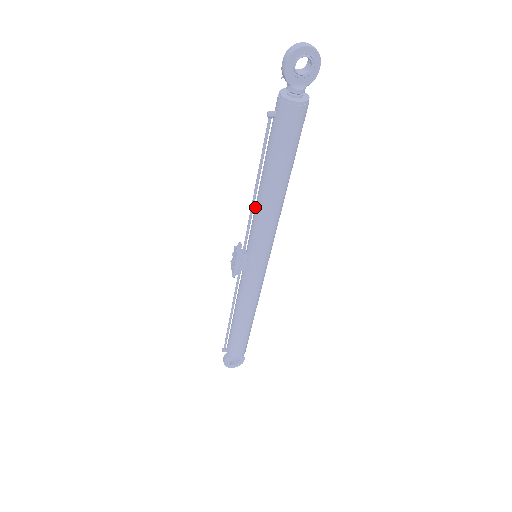
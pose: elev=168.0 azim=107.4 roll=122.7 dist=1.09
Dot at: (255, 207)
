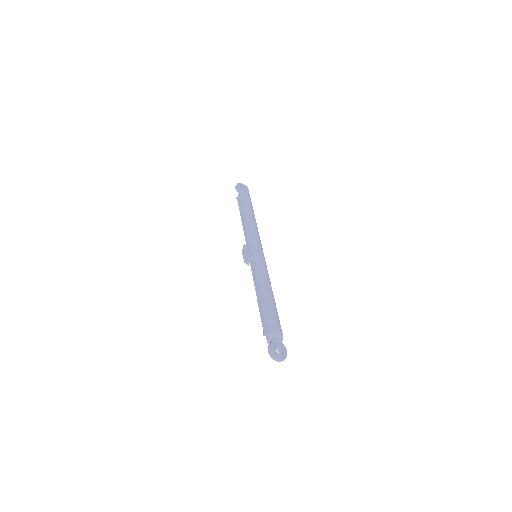
Dot at: (245, 231)
